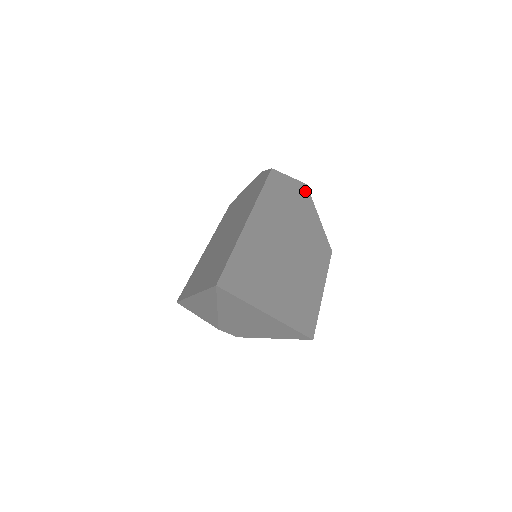
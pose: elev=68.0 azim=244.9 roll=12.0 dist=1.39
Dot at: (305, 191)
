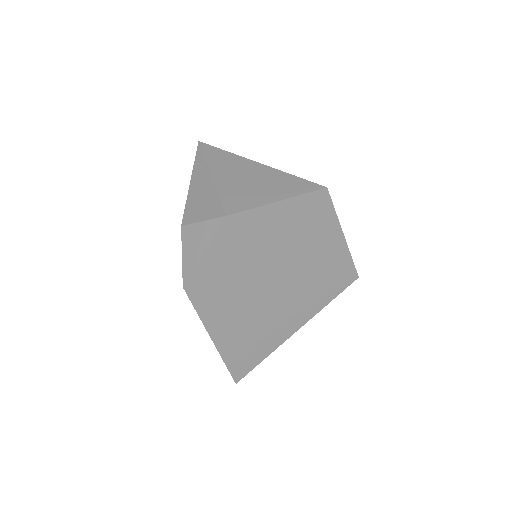
Dot at: (232, 223)
